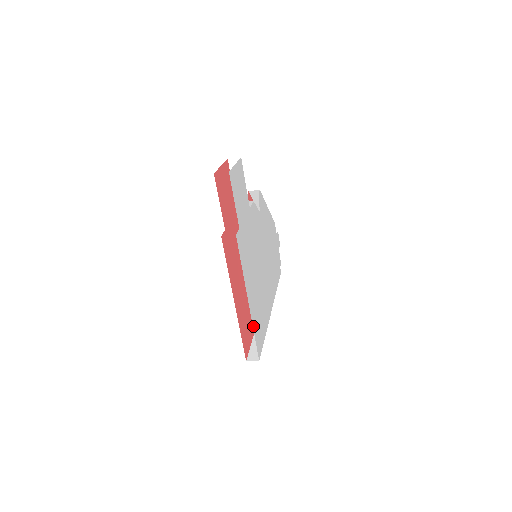
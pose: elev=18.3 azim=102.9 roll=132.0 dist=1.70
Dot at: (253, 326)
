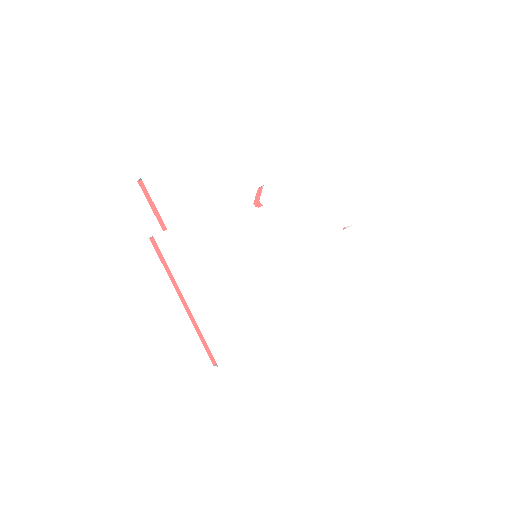
Dot at: (202, 328)
